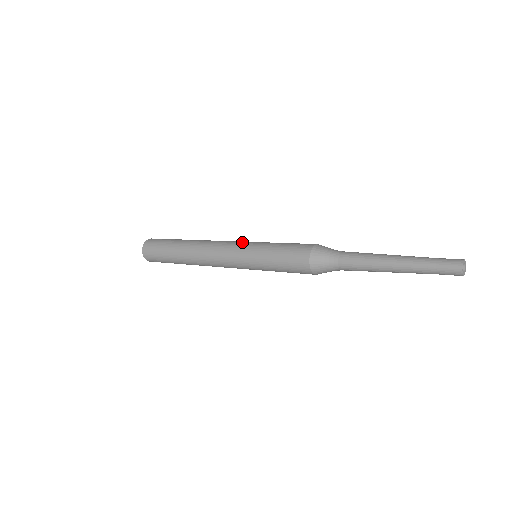
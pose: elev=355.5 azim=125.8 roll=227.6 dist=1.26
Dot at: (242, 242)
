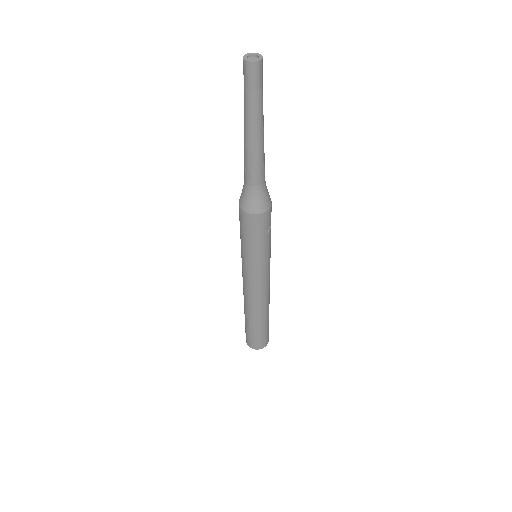
Dot at: occluded
